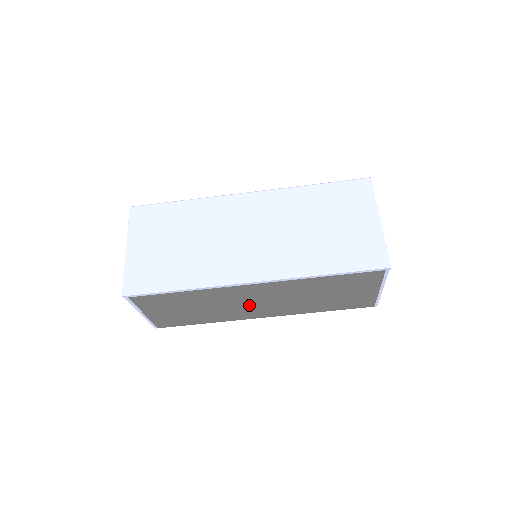
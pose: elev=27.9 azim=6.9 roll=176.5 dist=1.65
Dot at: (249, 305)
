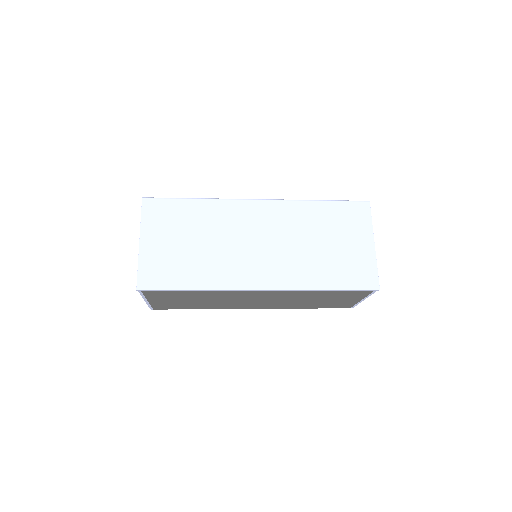
Dot at: (246, 301)
